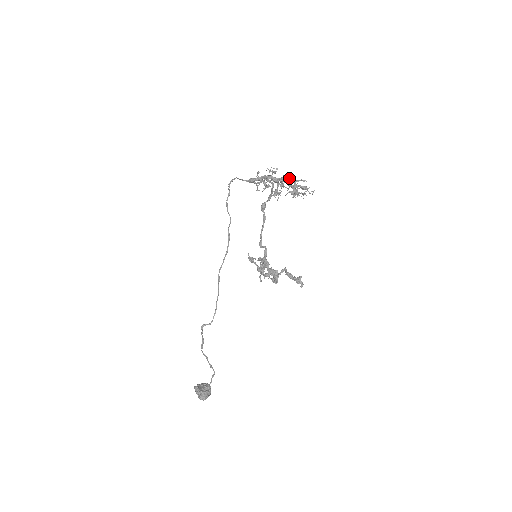
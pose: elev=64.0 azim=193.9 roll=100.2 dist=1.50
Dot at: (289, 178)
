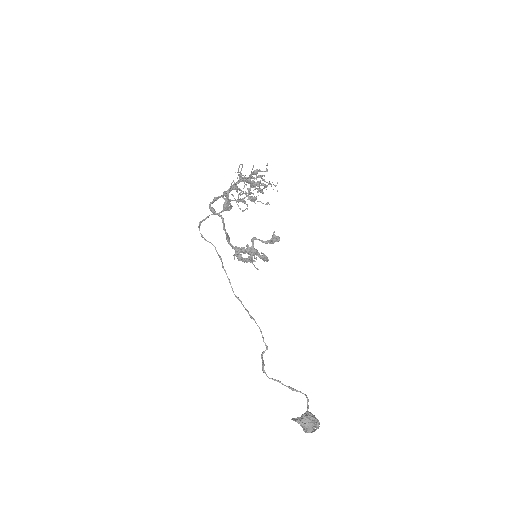
Dot at: occluded
